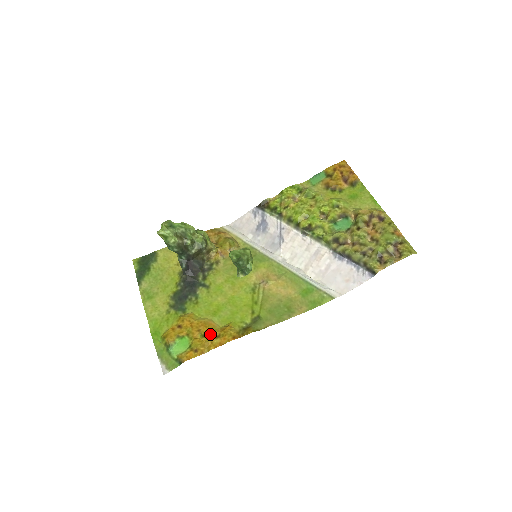
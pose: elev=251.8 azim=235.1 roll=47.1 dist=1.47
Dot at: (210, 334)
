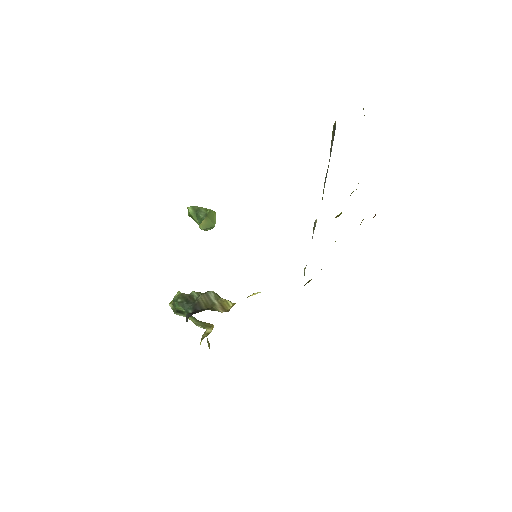
Dot at: occluded
